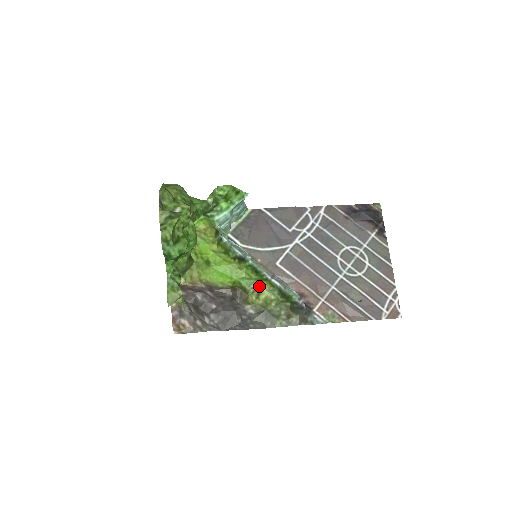
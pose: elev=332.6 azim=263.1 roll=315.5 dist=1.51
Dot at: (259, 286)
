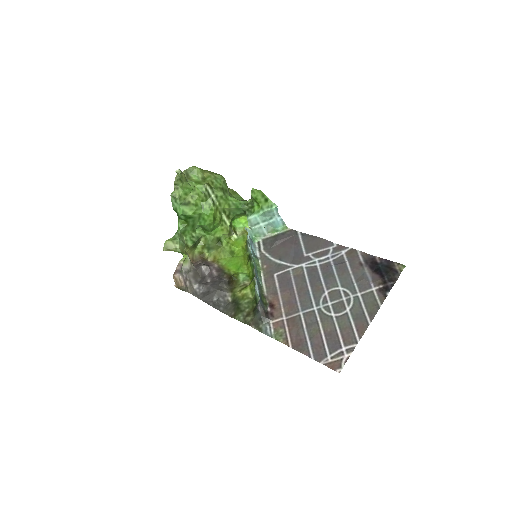
Dot at: (249, 284)
